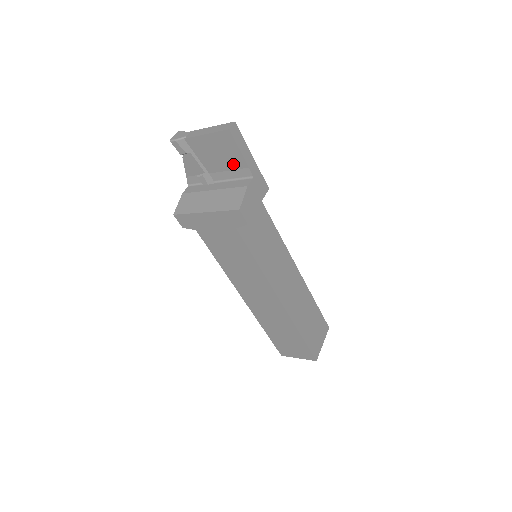
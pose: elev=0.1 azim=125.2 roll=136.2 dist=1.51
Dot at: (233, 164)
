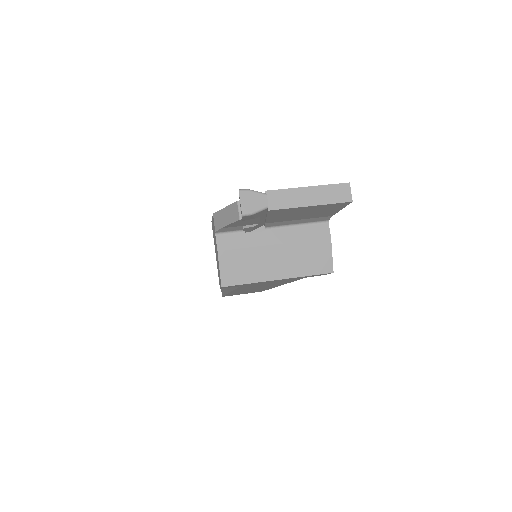
Dot at: (314, 216)
